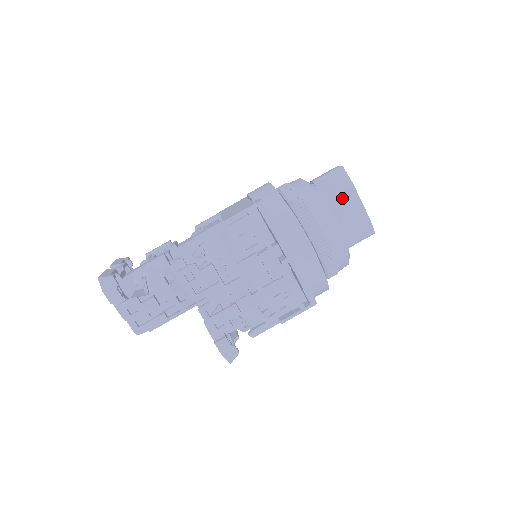
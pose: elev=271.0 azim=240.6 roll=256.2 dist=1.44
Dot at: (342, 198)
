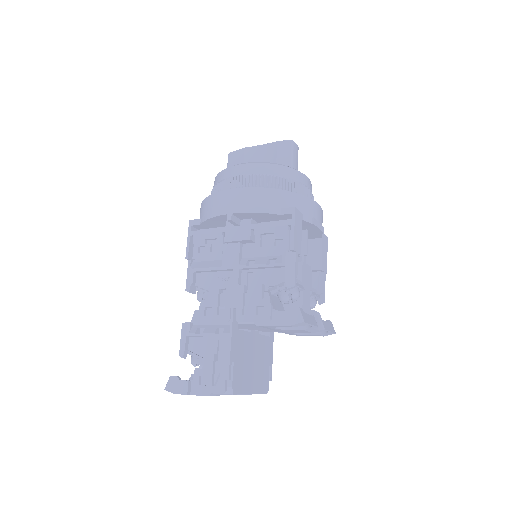
Dot at: (248, 161)
